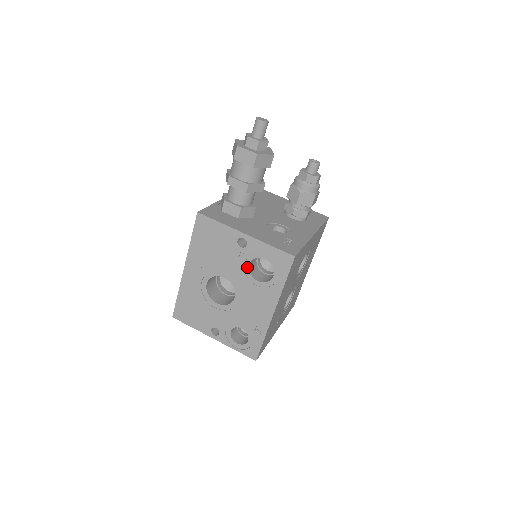
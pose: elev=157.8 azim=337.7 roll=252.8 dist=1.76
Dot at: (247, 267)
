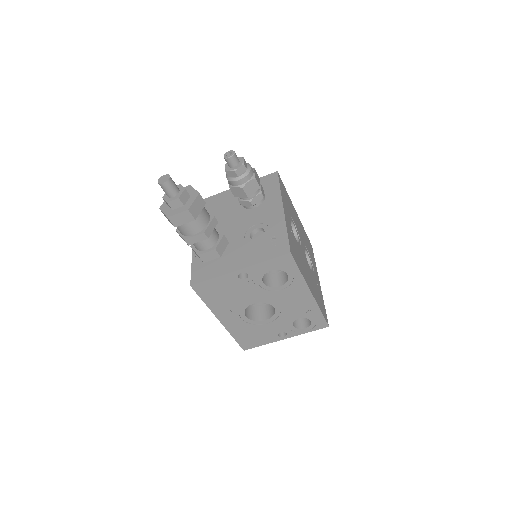
Dot at: (263, 285)
